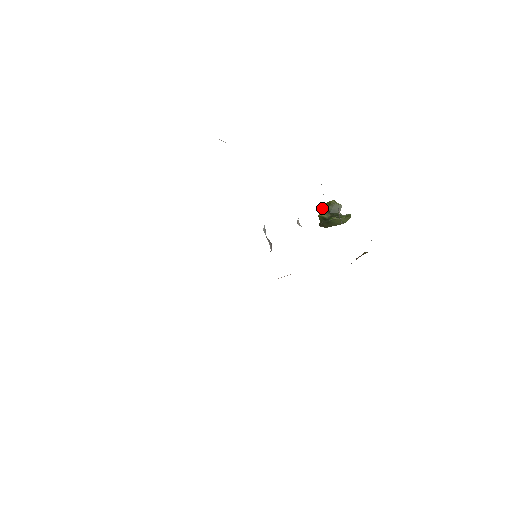
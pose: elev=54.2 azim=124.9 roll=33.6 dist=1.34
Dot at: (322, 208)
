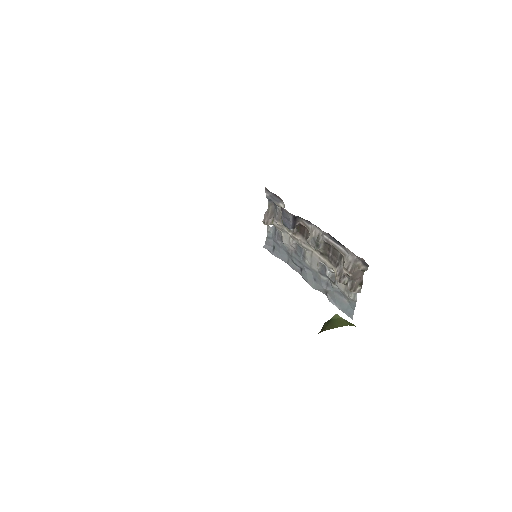
Dot at: occluded
